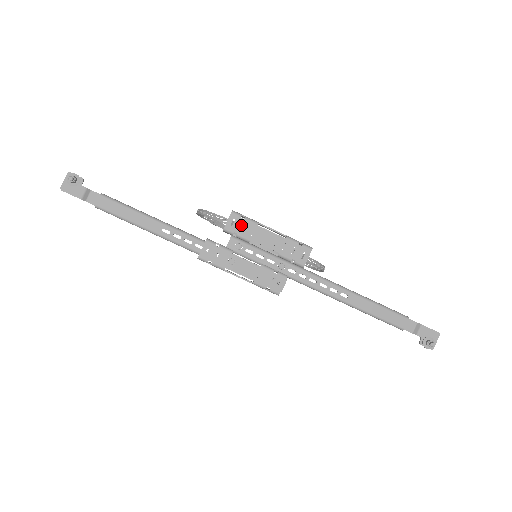
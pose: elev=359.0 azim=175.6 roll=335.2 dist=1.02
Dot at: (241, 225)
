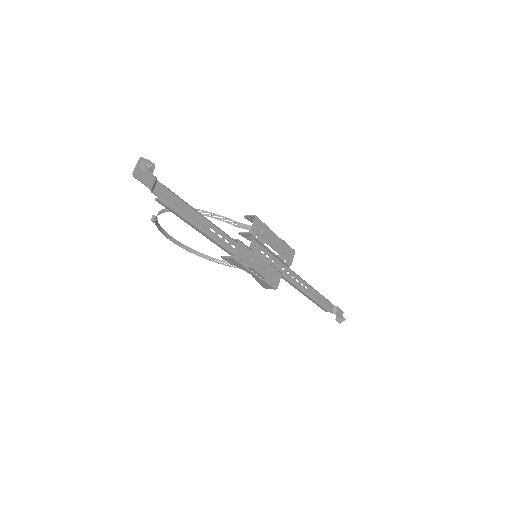
Dot at: (261, 229)
